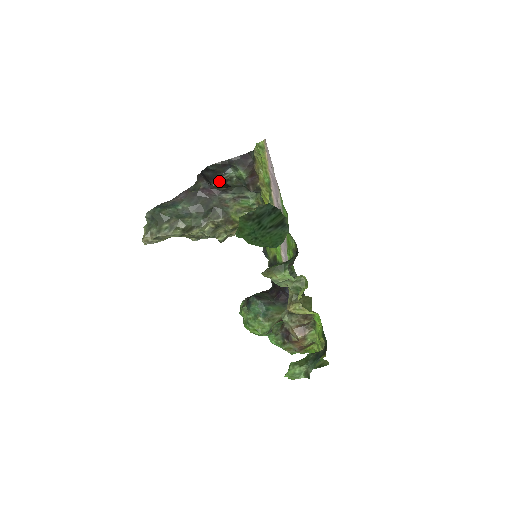
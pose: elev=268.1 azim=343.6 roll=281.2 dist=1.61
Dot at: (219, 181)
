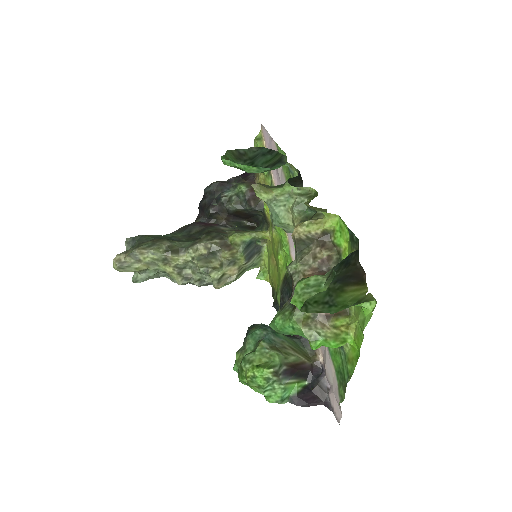
Dot at: (217, 206)
